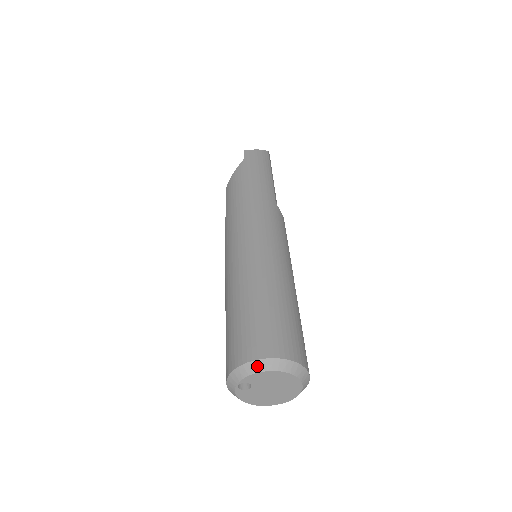
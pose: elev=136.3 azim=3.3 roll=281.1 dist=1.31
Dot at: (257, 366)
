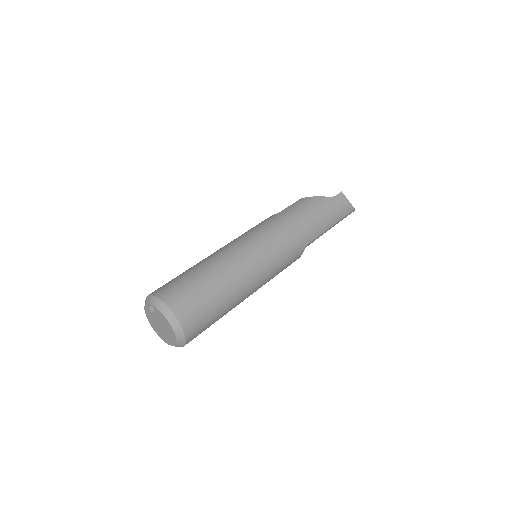
Dot at: (166, 311)
